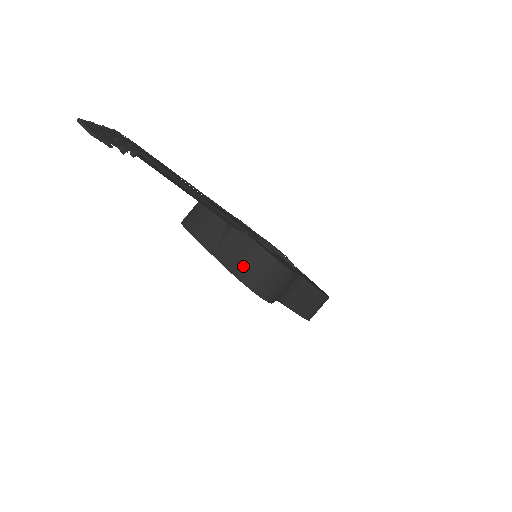
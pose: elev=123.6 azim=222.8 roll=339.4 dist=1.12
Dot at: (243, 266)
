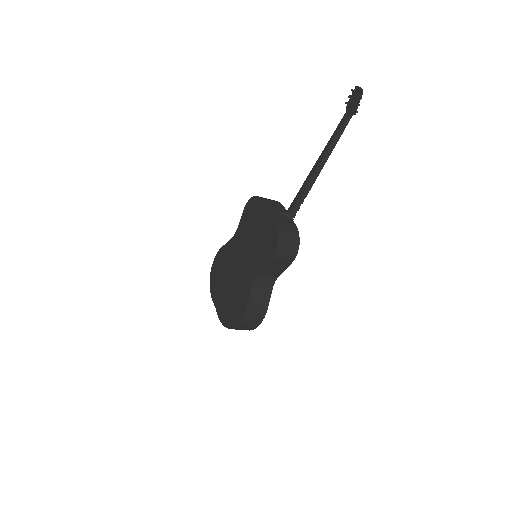
Dot at: (284, 225)
